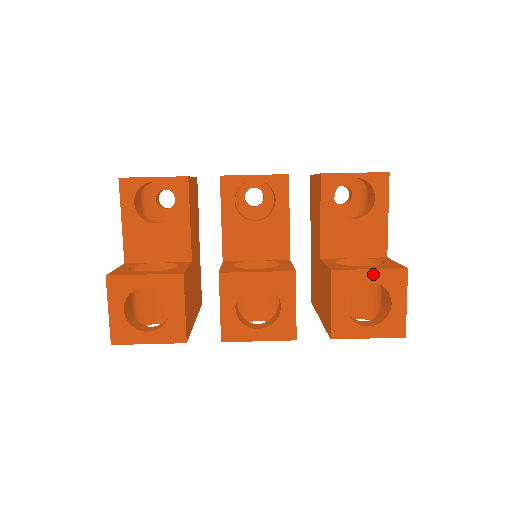
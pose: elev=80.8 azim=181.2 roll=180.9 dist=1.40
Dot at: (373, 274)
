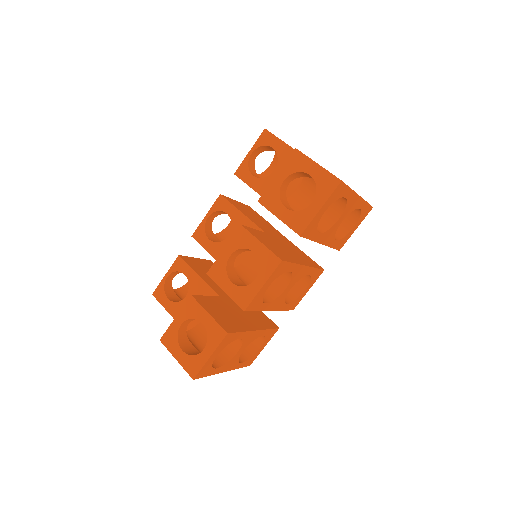
Dot at: (281, 175)
